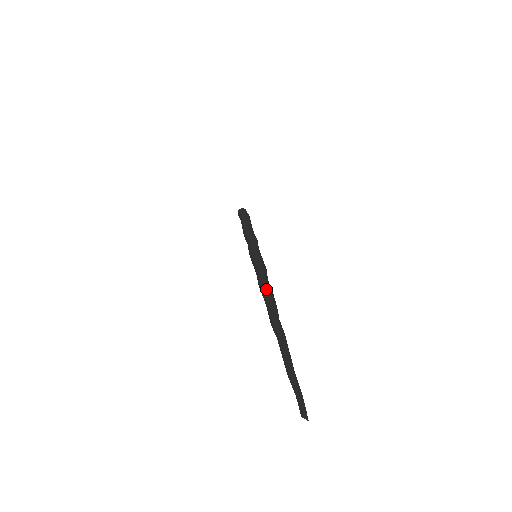
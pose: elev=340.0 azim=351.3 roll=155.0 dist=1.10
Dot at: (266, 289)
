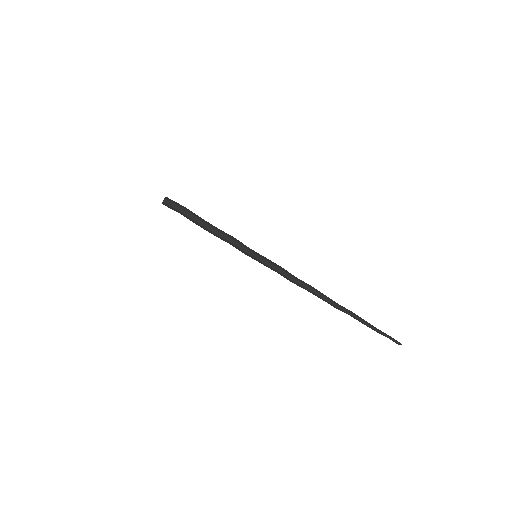
Dot at: (309, 288)
